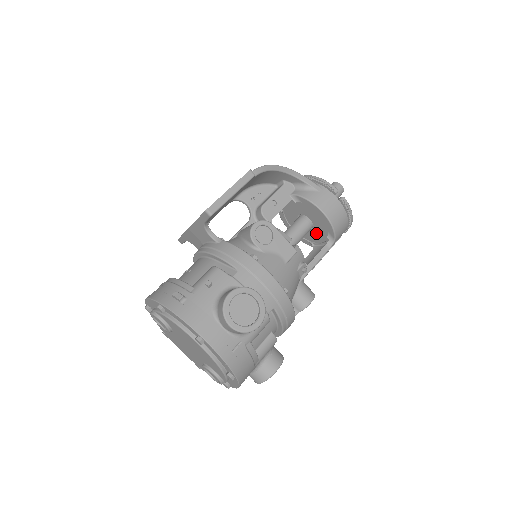
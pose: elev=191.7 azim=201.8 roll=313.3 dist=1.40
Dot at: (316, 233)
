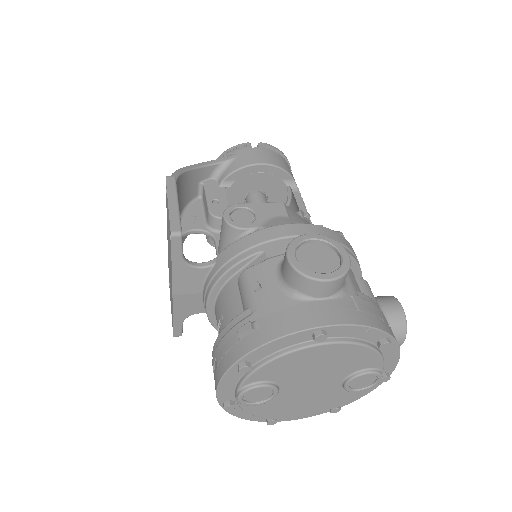
Dot at: (273, 198)
